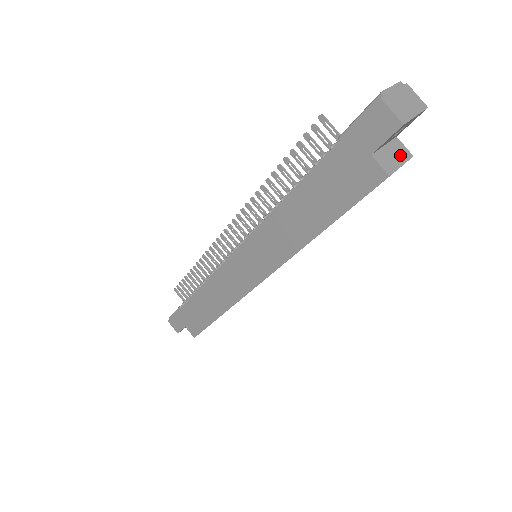
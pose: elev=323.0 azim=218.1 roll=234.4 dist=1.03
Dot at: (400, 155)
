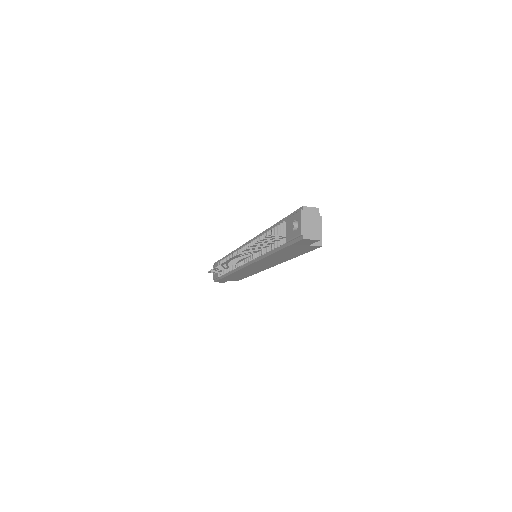
Dot at: occluded
